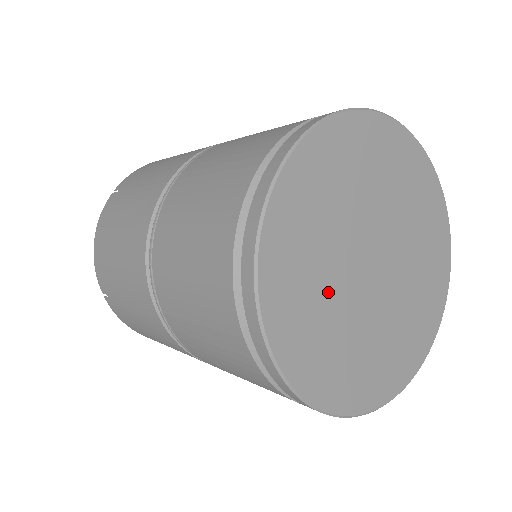
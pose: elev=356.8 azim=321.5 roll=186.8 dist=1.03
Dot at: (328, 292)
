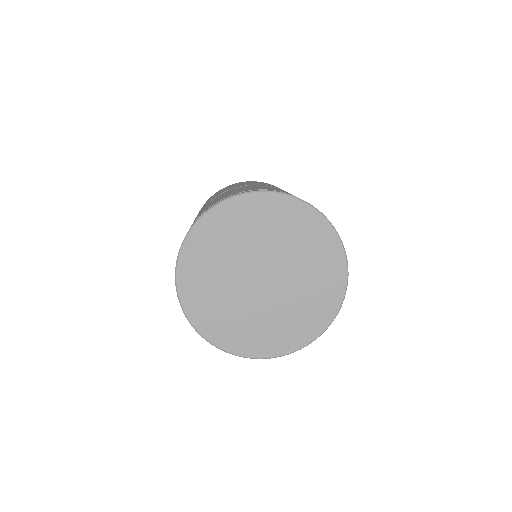
Dot at: (227, 259)
